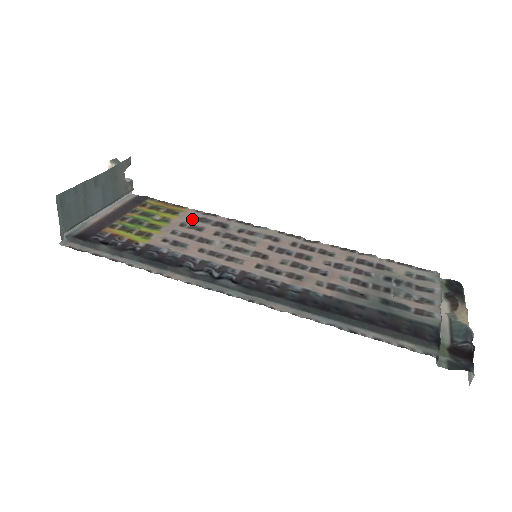
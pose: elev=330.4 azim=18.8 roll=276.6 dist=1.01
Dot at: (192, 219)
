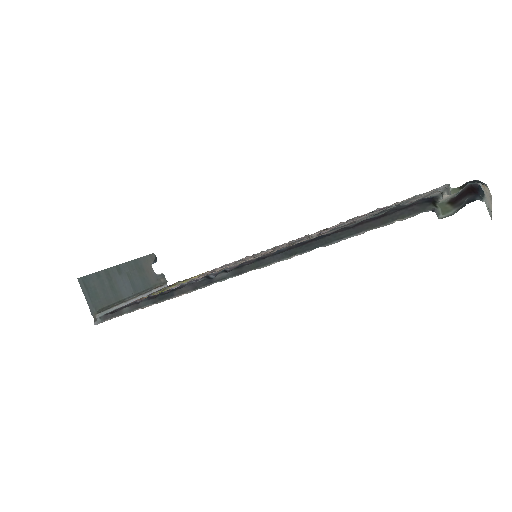
Dot at: occluded
